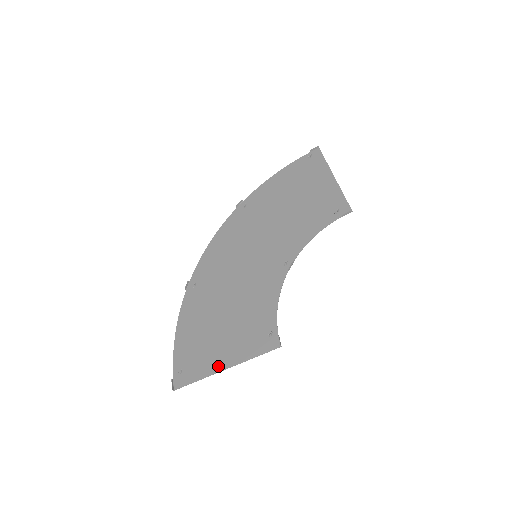
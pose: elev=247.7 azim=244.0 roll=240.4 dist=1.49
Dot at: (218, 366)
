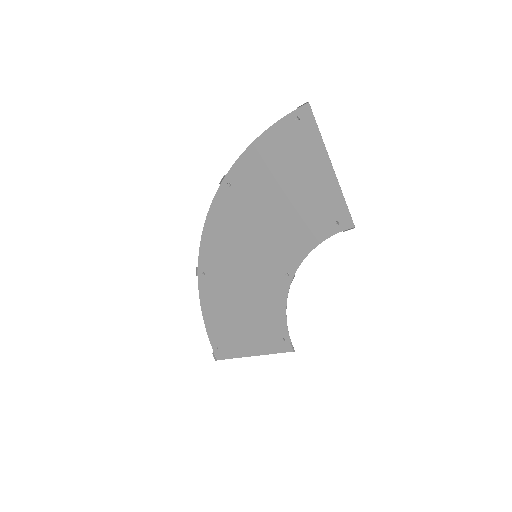
Dot at: (246, 352)
